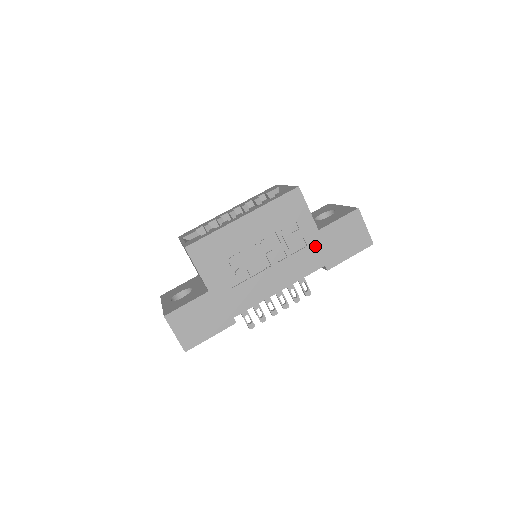
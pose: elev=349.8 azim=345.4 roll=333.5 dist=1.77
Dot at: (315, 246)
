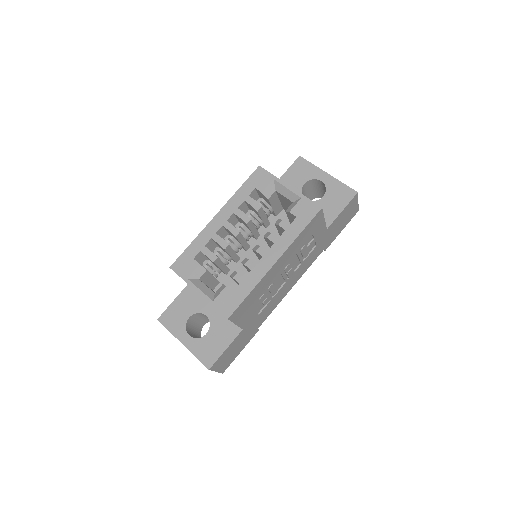
Dot at: (321, 242)
